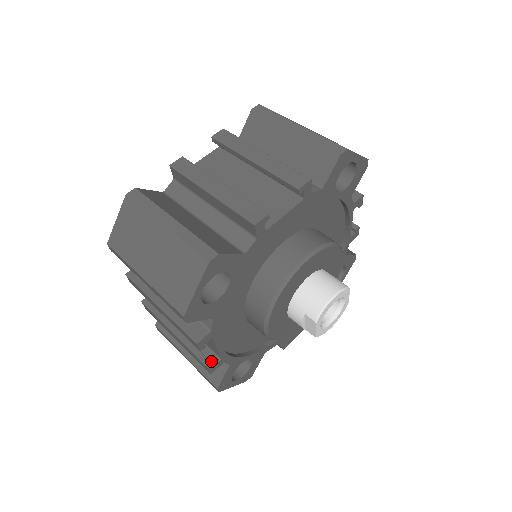
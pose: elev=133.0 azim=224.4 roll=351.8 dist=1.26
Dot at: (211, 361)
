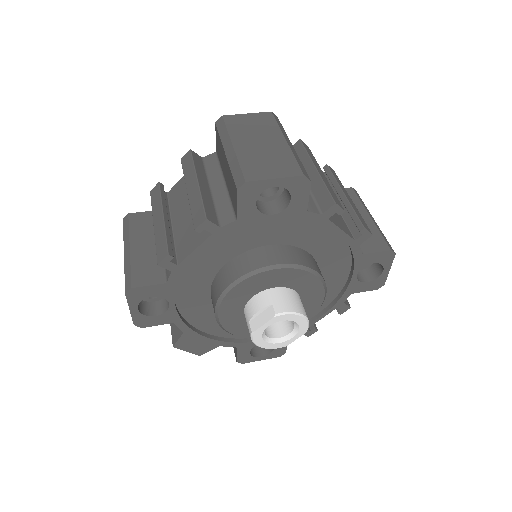
Dot at: occluded
